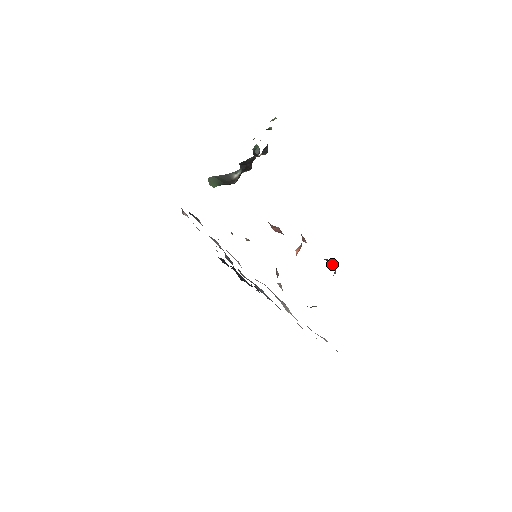
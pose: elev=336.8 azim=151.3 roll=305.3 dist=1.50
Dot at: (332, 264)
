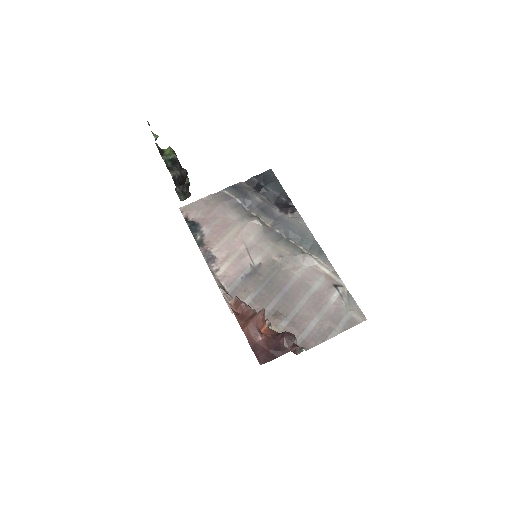
Dot at: (288, 342)
